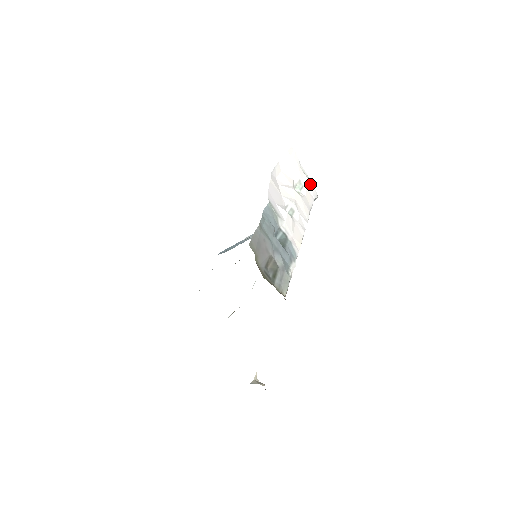
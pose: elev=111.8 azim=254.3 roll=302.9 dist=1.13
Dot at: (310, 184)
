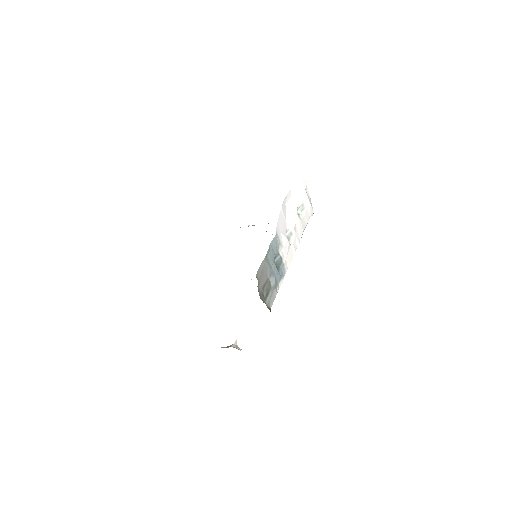
Dot at: (310, 206)
